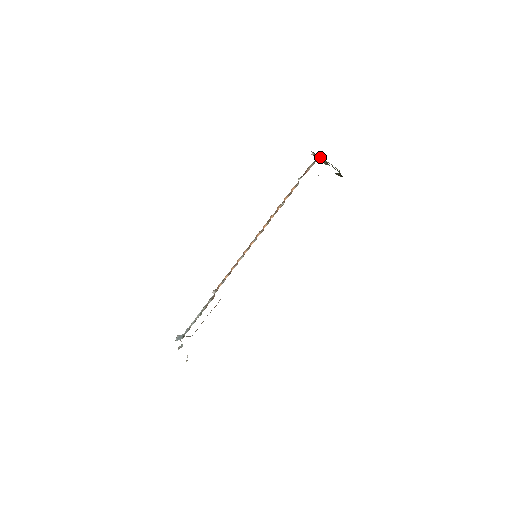
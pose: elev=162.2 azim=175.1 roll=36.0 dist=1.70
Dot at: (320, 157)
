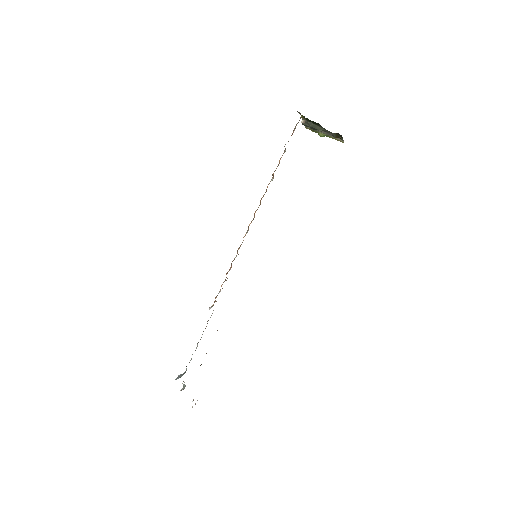
Dot at: (316, 130)
